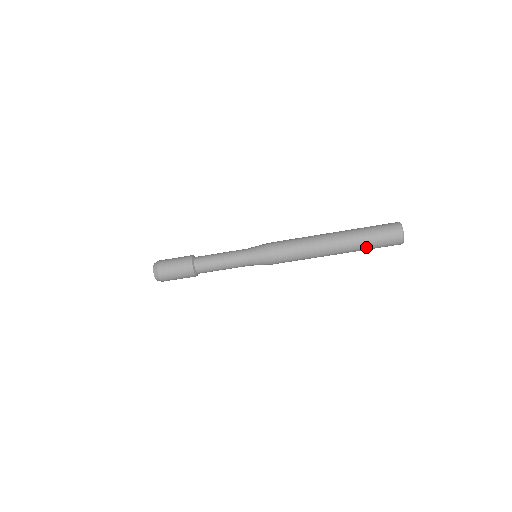
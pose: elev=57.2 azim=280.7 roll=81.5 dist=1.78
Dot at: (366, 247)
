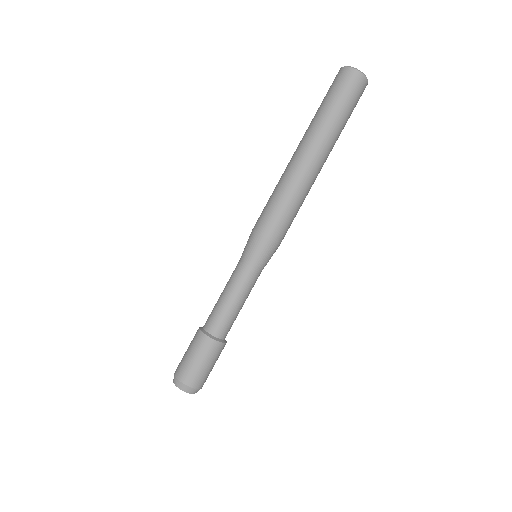
Dot at: (323, 113)
